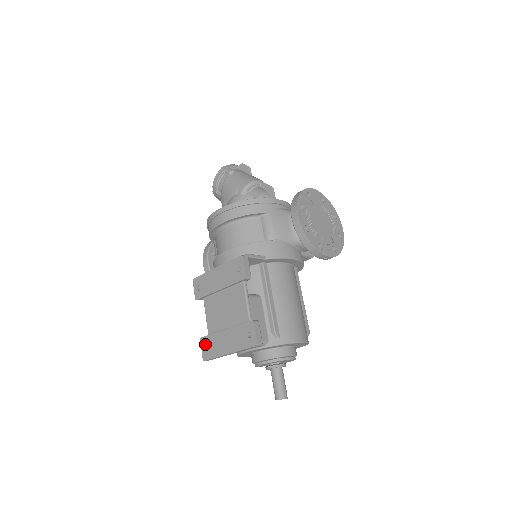
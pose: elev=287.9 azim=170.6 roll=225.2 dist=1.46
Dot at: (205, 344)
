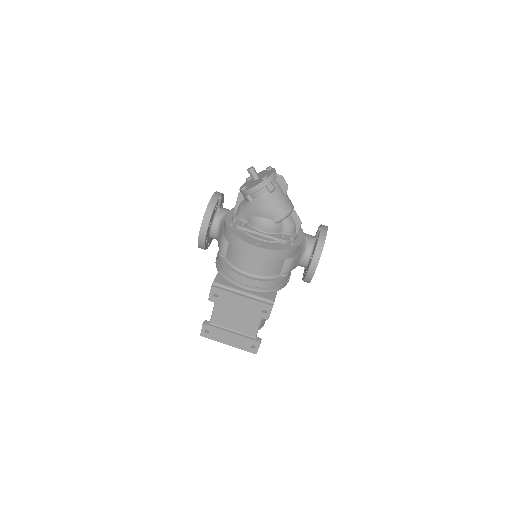
Dot at: (207, 329)
